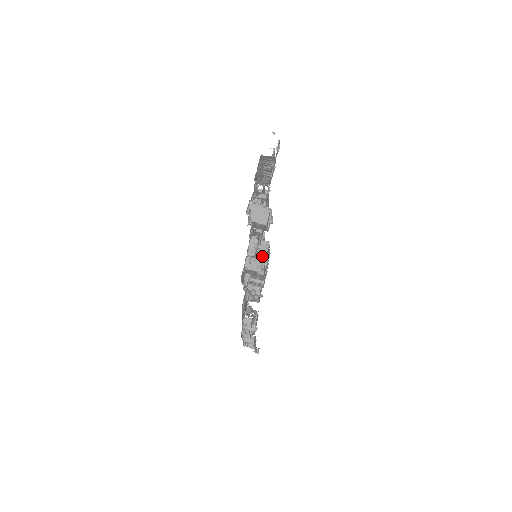
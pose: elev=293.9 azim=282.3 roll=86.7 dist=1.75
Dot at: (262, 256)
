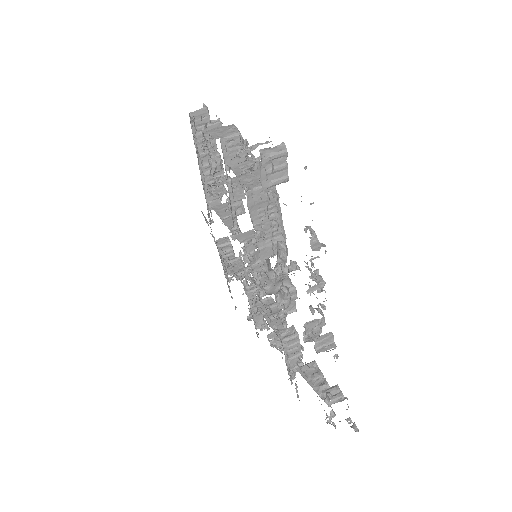
Dot at: occluded
